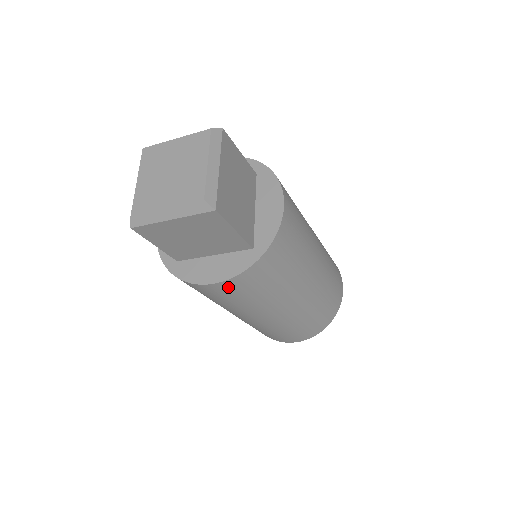
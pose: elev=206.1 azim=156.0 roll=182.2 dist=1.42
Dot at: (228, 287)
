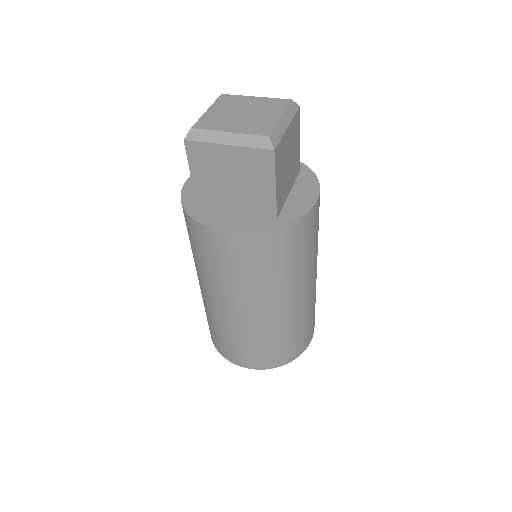
Dot at: (236, 244)
